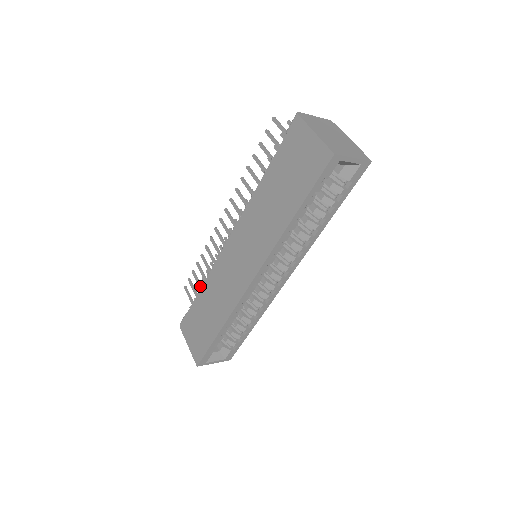
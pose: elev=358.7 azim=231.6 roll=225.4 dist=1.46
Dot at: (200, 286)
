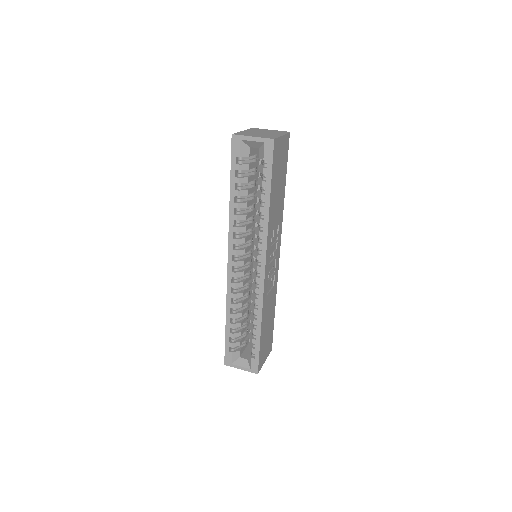
Dot at: occluded
